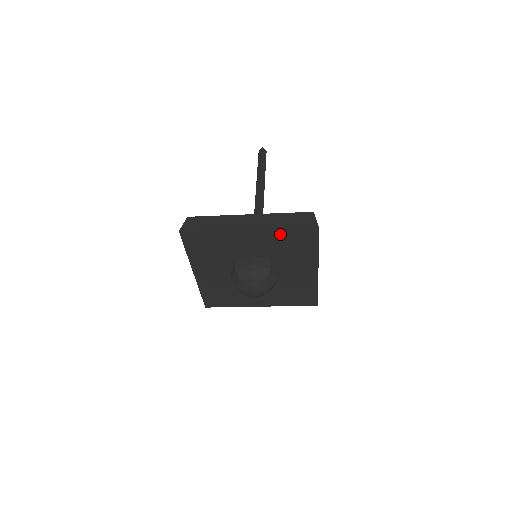
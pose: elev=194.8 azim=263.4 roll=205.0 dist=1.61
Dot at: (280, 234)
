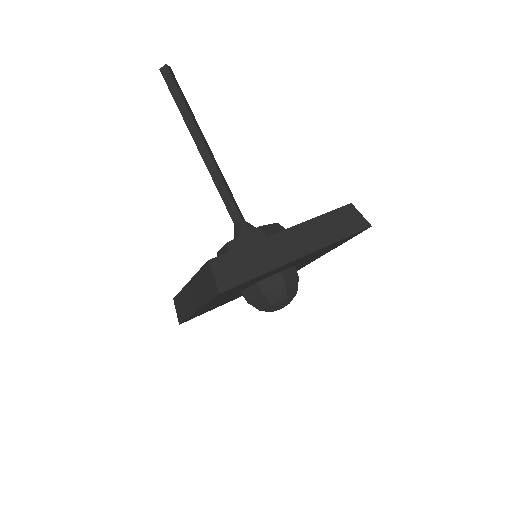
Dot at: (329, 246)
